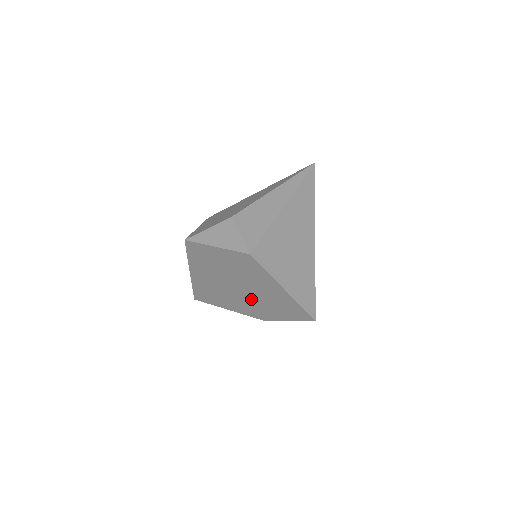
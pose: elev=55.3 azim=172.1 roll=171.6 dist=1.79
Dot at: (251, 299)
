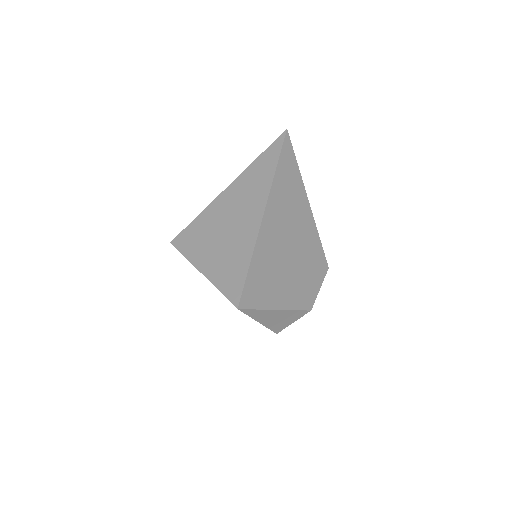
Dot at: occluded
